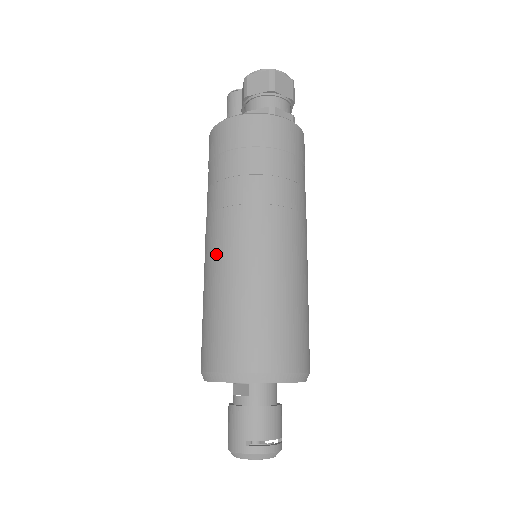
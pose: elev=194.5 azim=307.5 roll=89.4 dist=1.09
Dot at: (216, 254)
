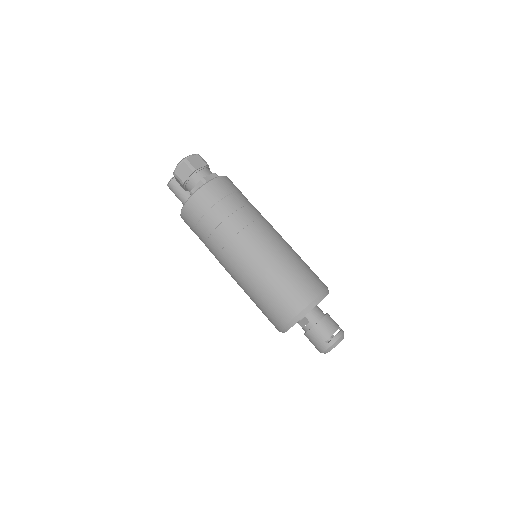
Dot at: (239, 272)
